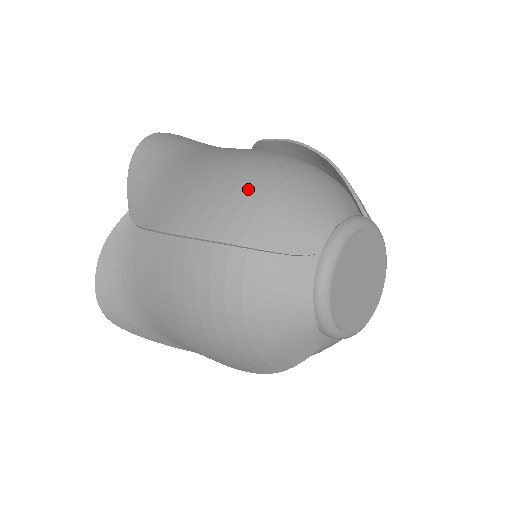
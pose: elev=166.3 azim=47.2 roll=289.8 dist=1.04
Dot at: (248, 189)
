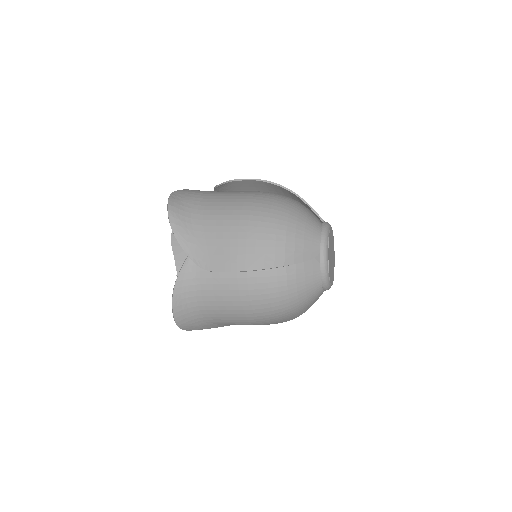
Dot at: (273, 232)
